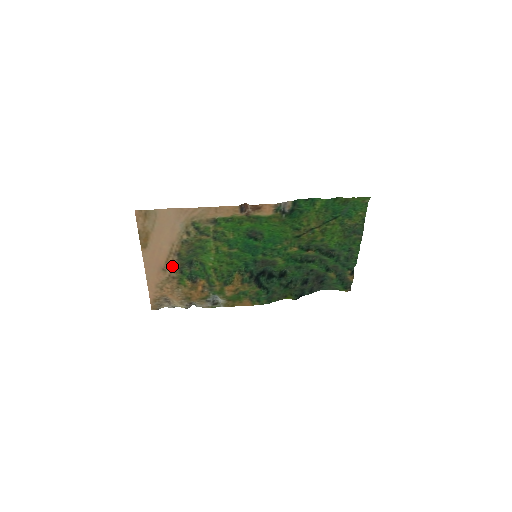
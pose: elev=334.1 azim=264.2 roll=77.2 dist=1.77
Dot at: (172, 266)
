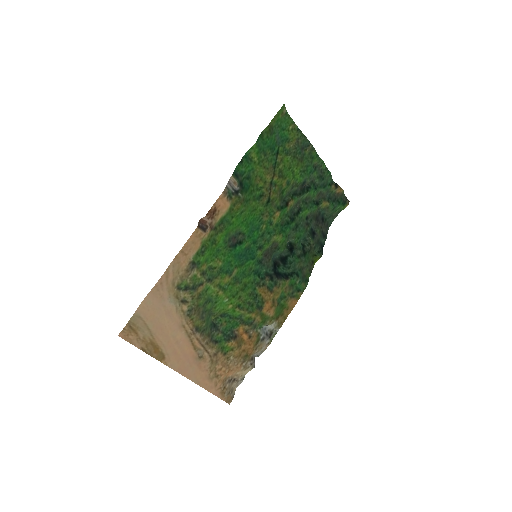
Dot at: (203, 346)
